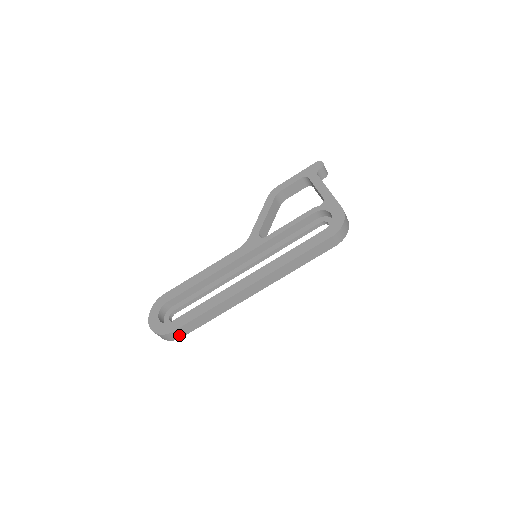
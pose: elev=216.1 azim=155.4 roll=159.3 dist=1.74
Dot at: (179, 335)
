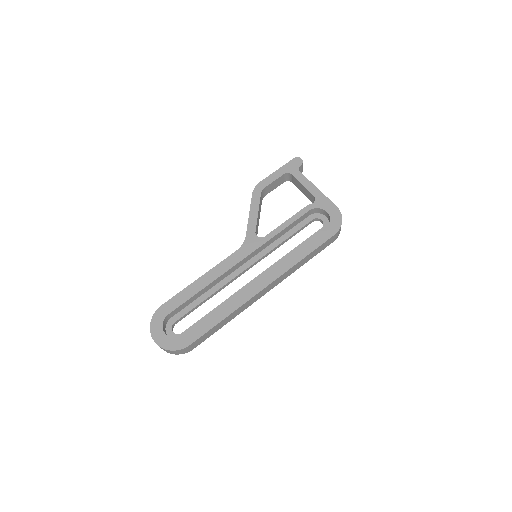
Dot at: (192, 347)
